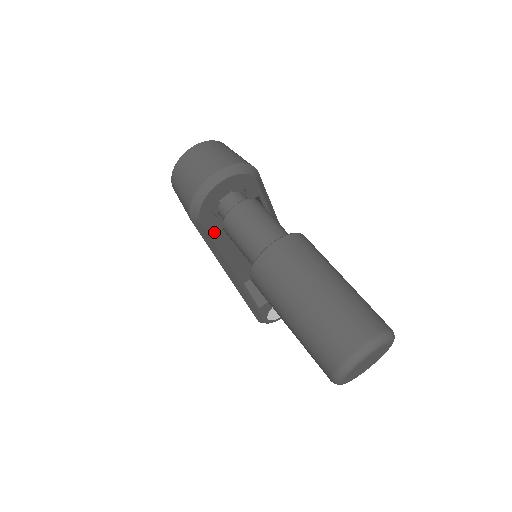
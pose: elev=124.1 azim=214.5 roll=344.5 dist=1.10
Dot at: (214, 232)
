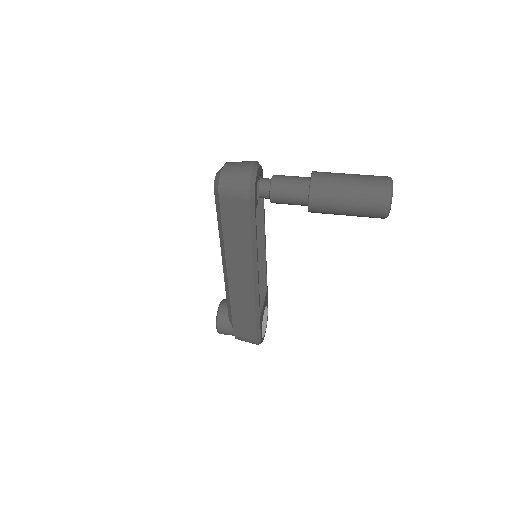
Dot at: occluded
